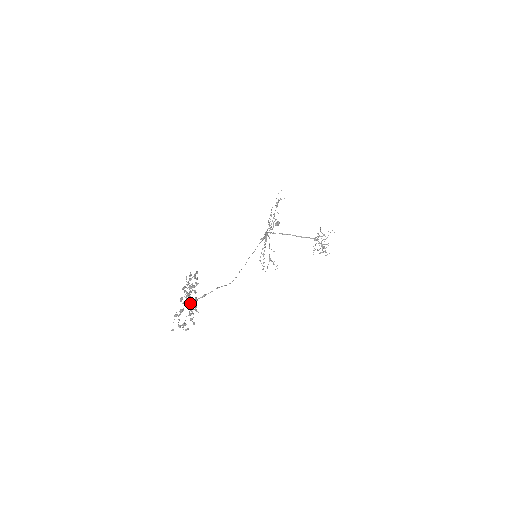
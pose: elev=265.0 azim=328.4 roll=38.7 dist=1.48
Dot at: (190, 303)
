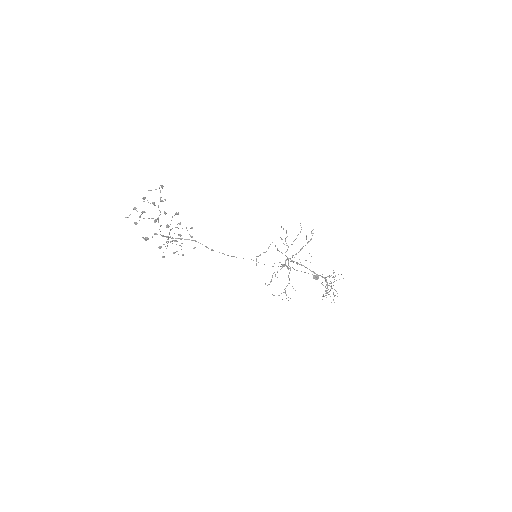
Dot at: (157, 219)
